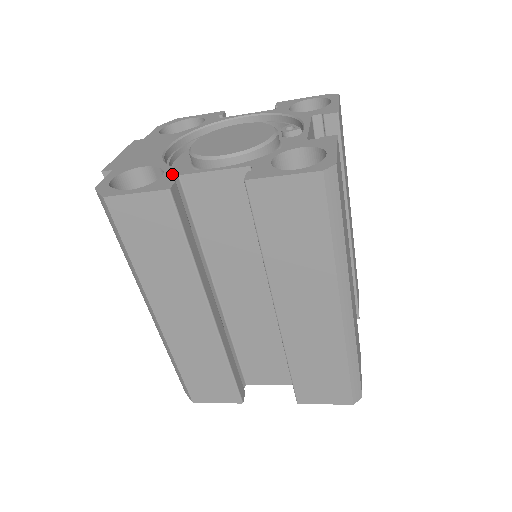
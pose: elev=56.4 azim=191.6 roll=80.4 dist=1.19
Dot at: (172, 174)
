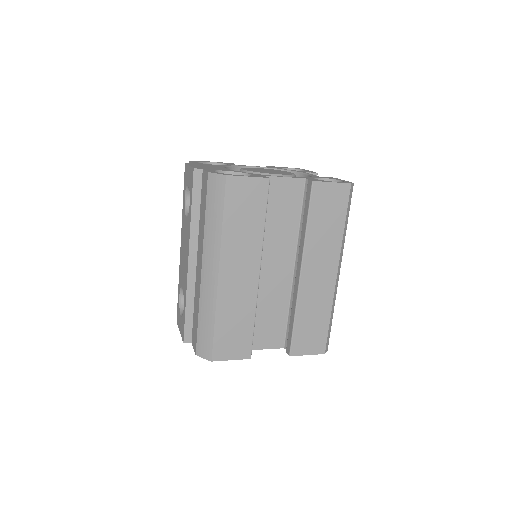
Dot at: (258, 175)
